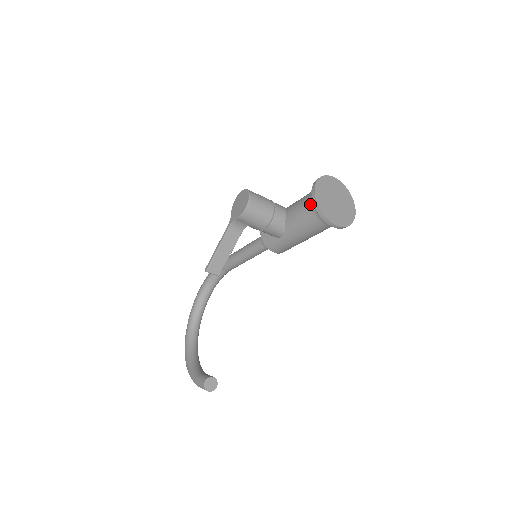
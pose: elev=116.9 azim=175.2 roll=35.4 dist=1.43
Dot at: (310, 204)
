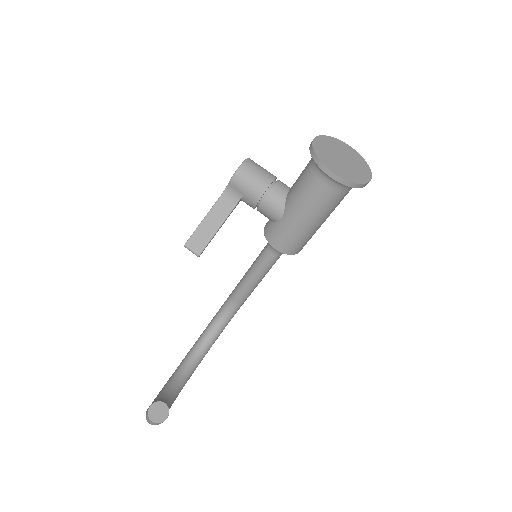
Dot at: (310, 161)
